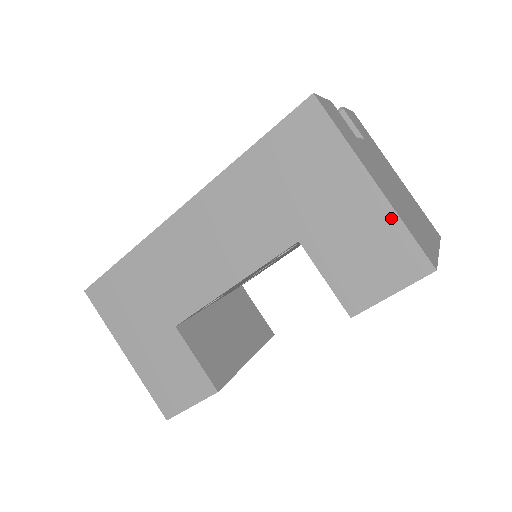
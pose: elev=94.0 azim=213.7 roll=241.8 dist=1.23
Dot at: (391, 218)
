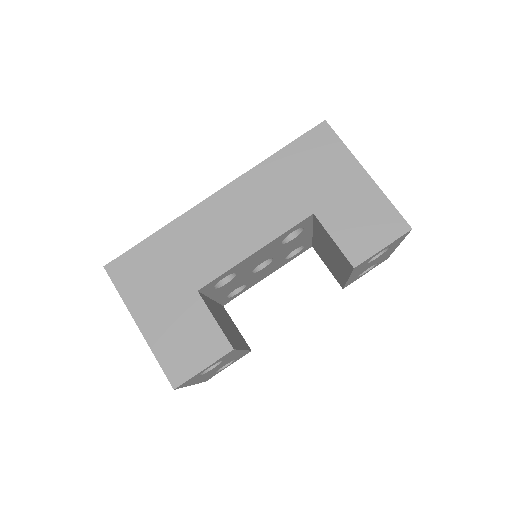
Dot at: (380, 196)
